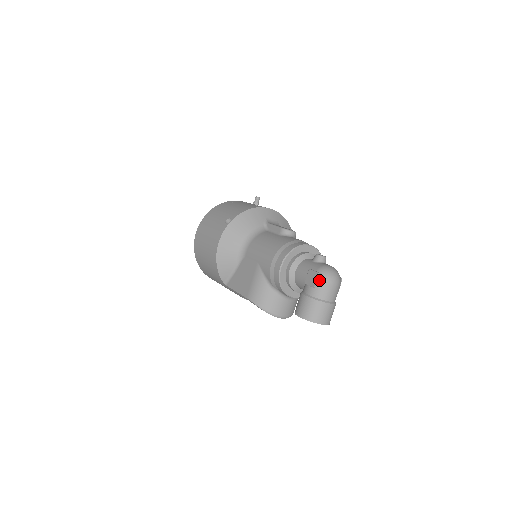
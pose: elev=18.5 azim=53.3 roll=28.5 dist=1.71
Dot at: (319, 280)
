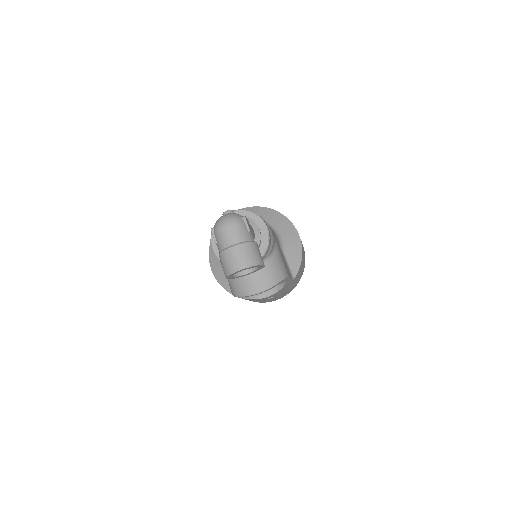
Dot at: (214, 234)
